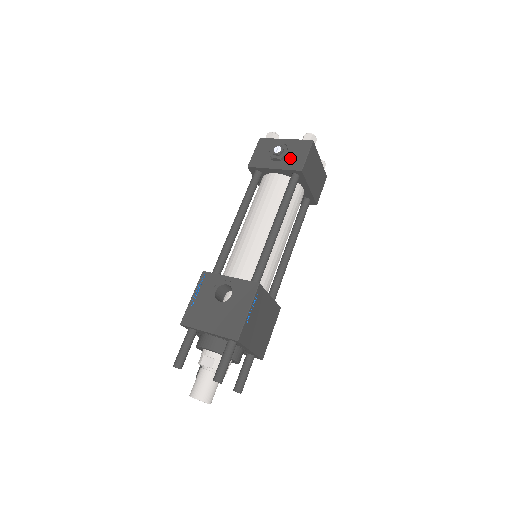
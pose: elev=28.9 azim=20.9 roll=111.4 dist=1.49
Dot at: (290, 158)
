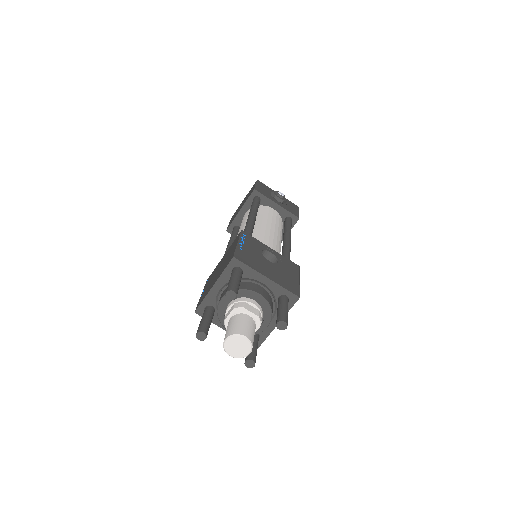
Dot at: (288, 206)
